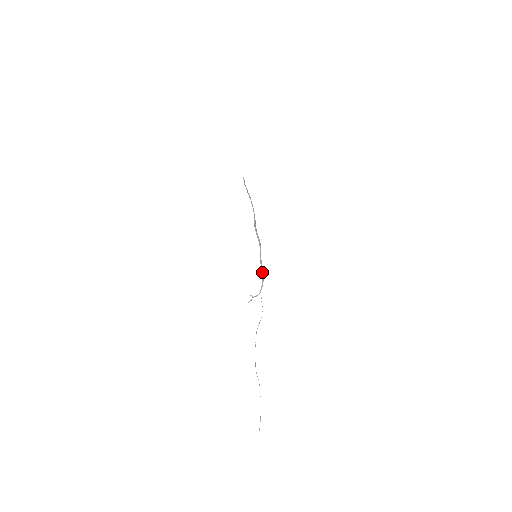
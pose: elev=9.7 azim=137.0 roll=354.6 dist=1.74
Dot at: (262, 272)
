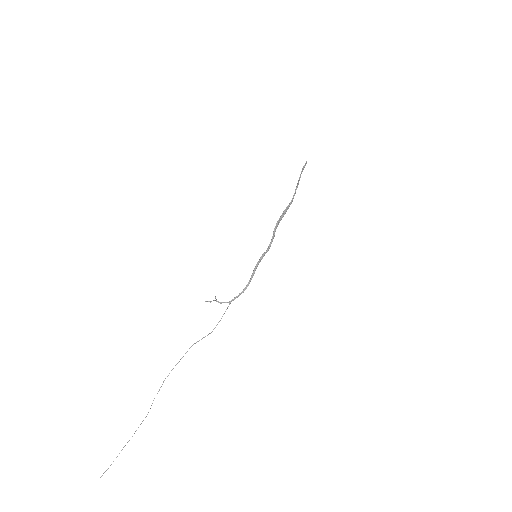
Dot at: (250, 279)
